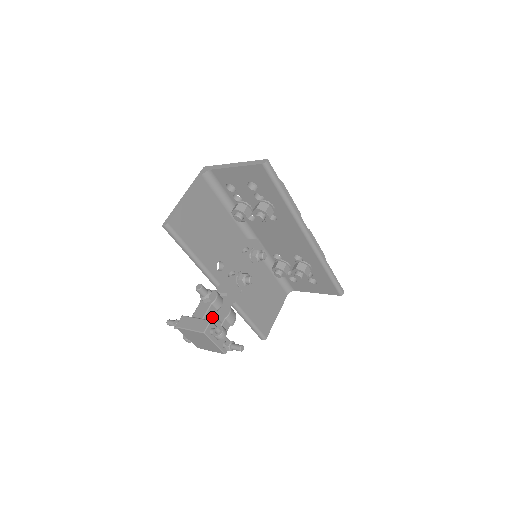
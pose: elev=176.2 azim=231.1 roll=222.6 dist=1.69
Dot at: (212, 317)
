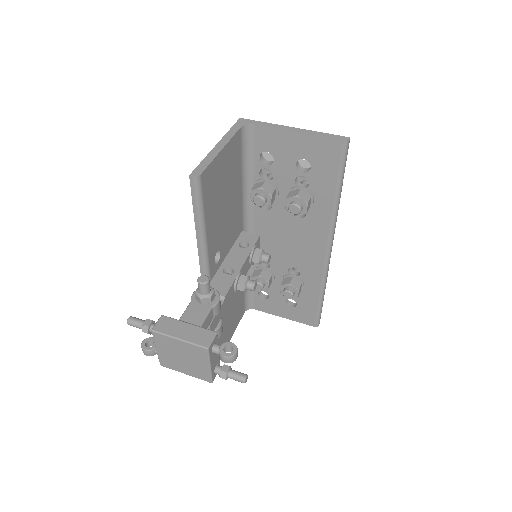
Dot at: (207, 326)
